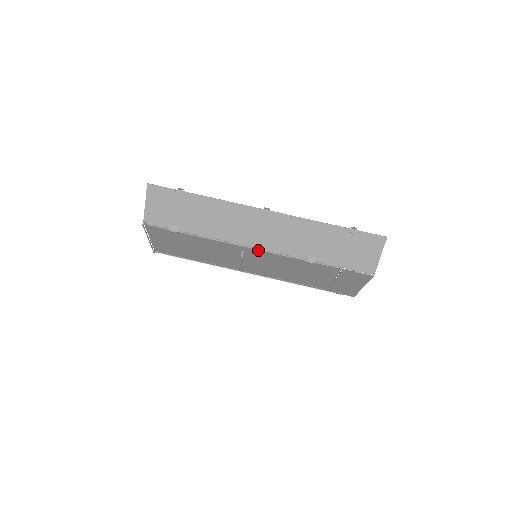
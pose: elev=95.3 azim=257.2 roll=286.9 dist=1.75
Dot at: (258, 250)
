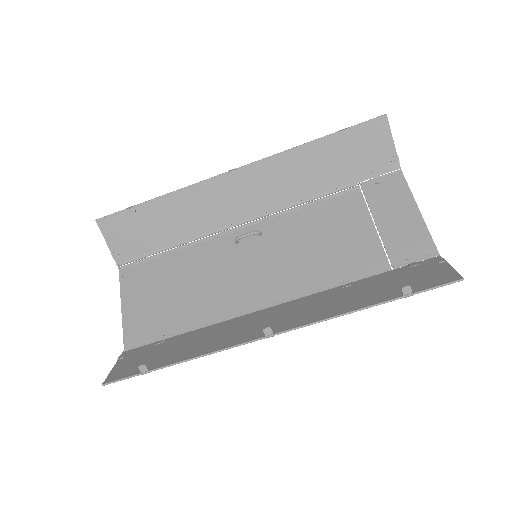
Dot at: (272, 305)
